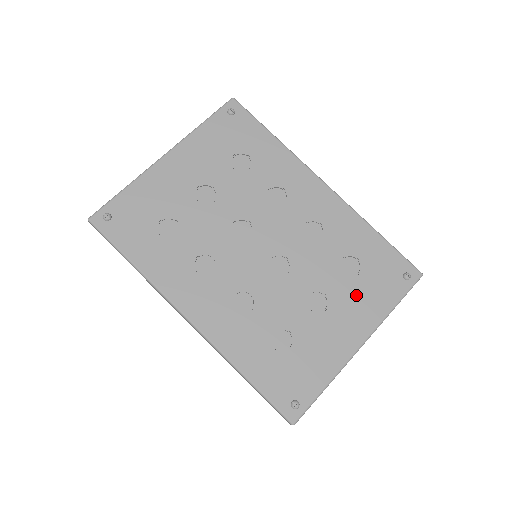
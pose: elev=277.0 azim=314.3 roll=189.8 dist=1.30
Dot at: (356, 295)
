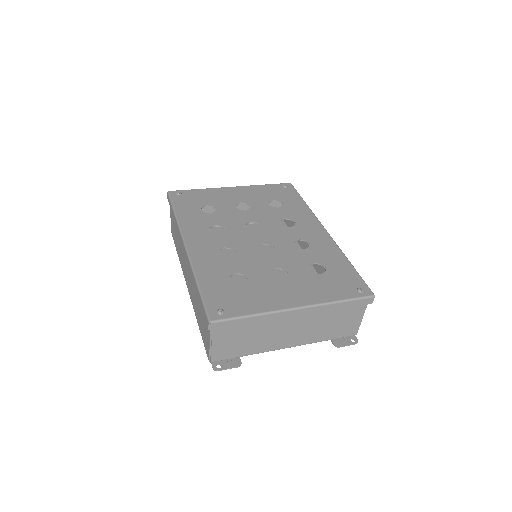
Dot at: (311, 282)
